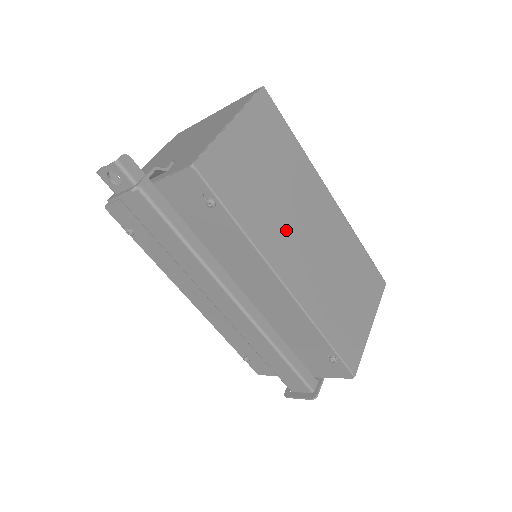
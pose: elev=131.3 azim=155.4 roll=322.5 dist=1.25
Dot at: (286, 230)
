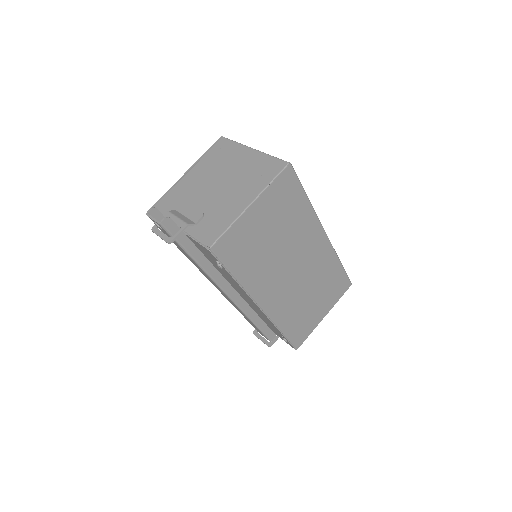
Dot at: (274, 271)
